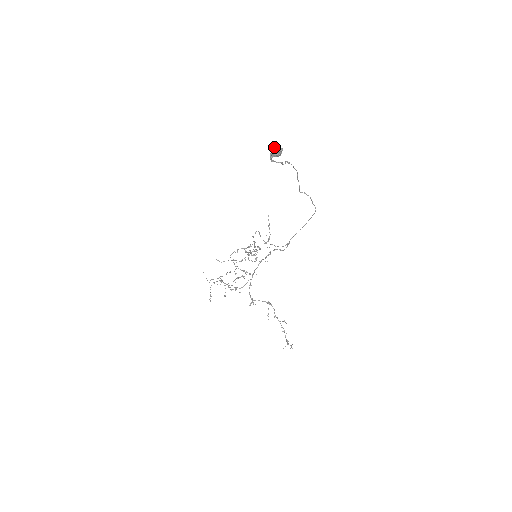
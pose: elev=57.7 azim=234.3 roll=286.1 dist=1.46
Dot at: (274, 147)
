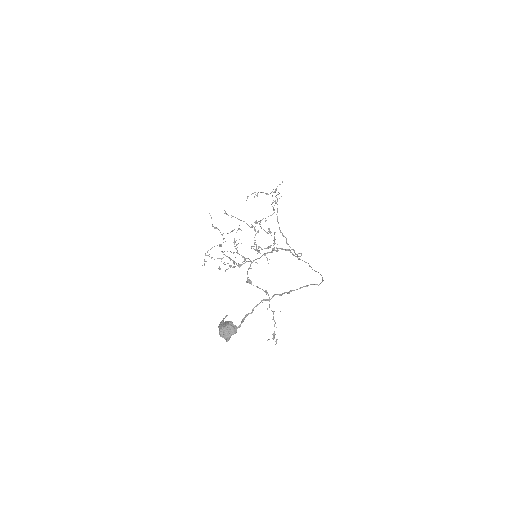
Dot at: (222, 328)
